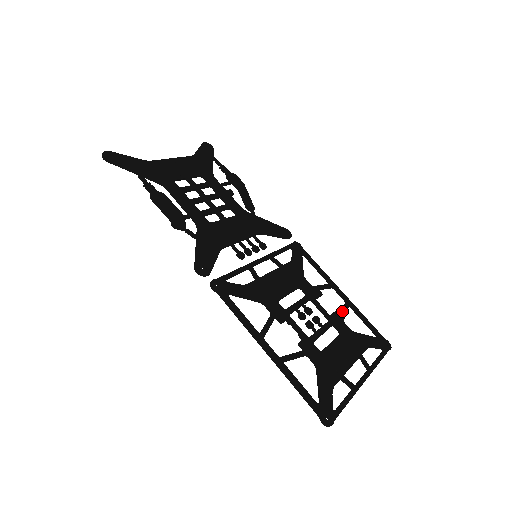
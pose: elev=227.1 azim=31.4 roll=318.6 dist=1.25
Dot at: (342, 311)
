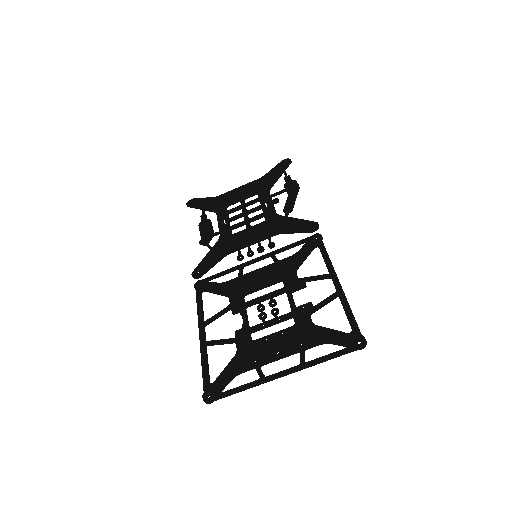
Dot at: (319, 303)
